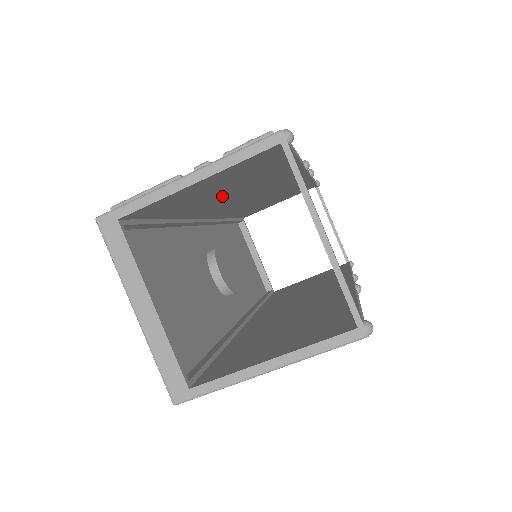
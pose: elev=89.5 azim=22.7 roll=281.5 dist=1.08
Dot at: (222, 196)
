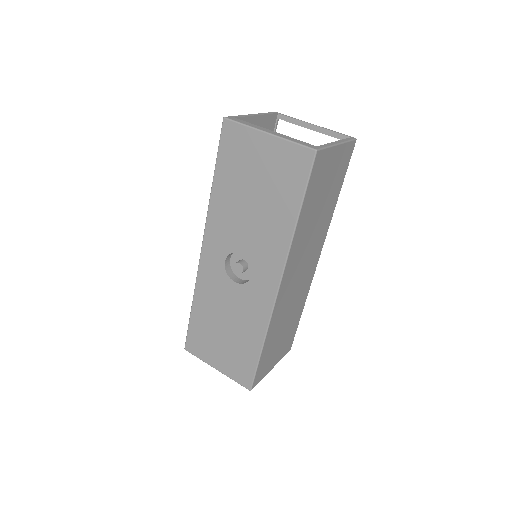
Dot at: occluded
